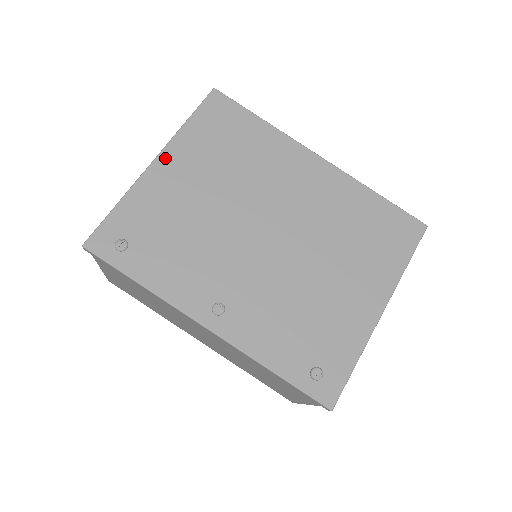
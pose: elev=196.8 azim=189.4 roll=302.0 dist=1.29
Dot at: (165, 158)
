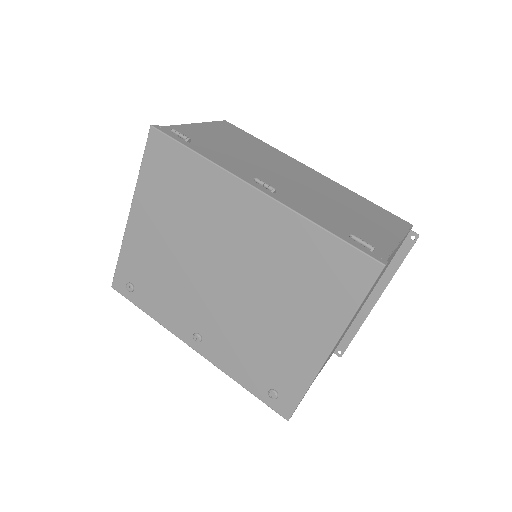
Dot at: (135, 212)
